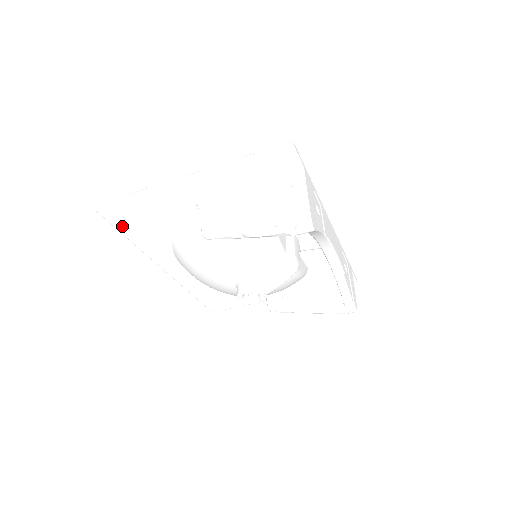
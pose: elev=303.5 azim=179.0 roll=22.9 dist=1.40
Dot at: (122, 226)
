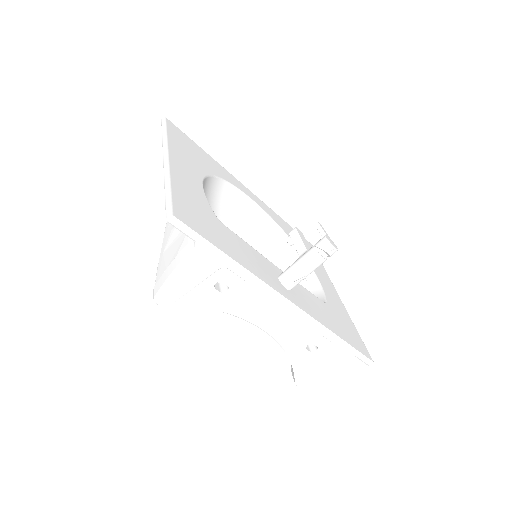
Dot at: occluded
